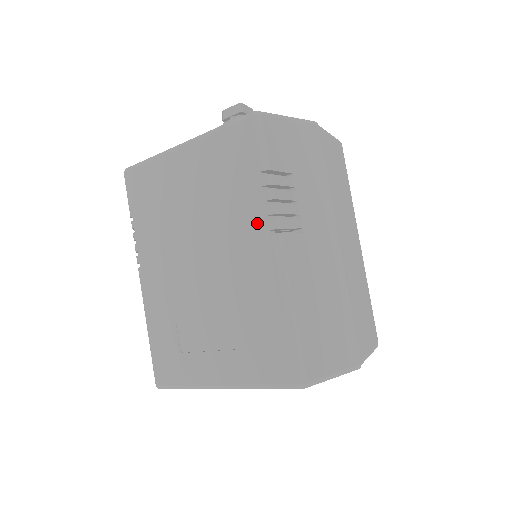
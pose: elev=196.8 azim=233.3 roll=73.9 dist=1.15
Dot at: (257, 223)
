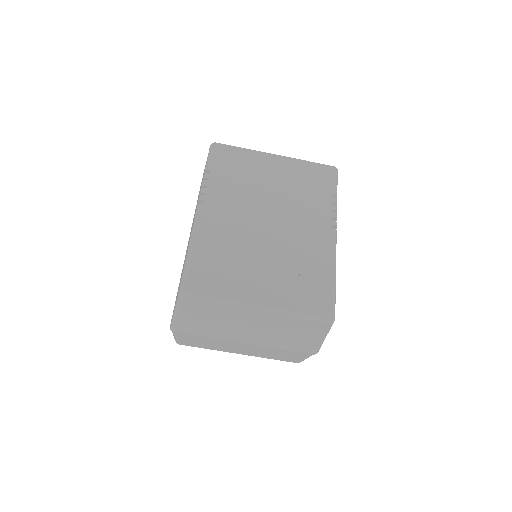
Dot at: (324, 218)
